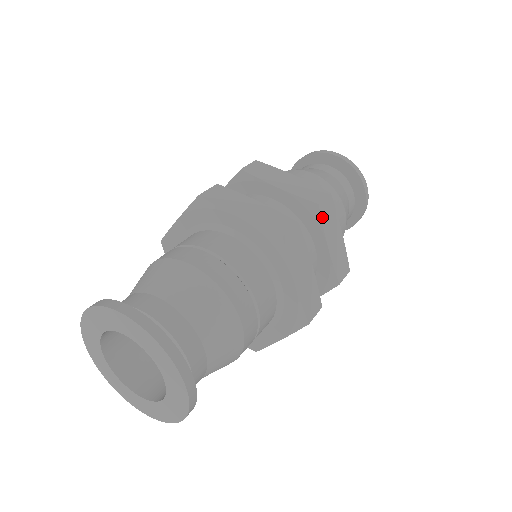
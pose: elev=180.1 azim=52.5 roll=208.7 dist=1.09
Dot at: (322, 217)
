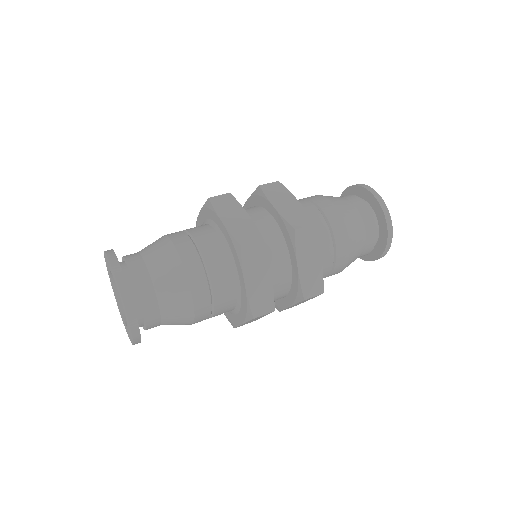
Dot at: (297, 241)
